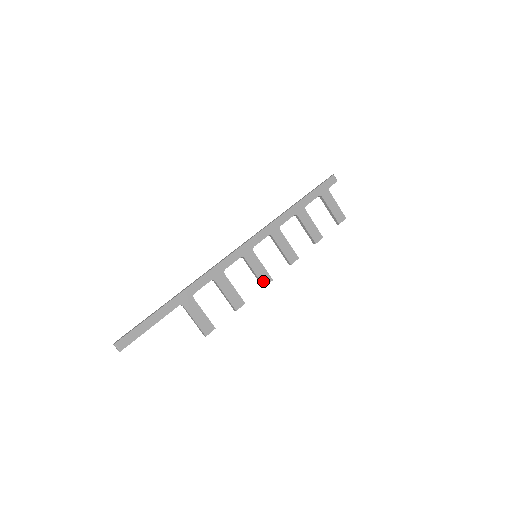
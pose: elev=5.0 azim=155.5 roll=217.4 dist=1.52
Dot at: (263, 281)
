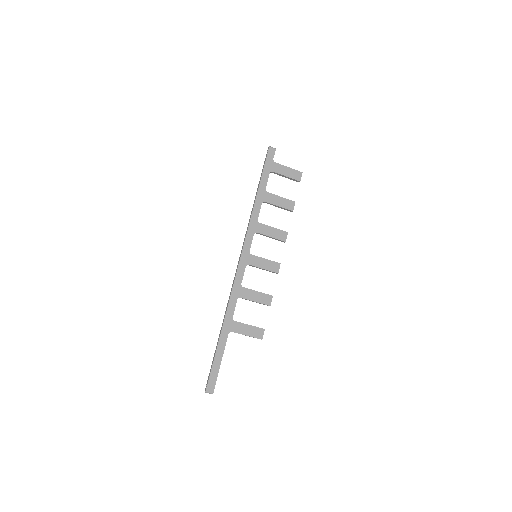
Dot at: (274, 270)
